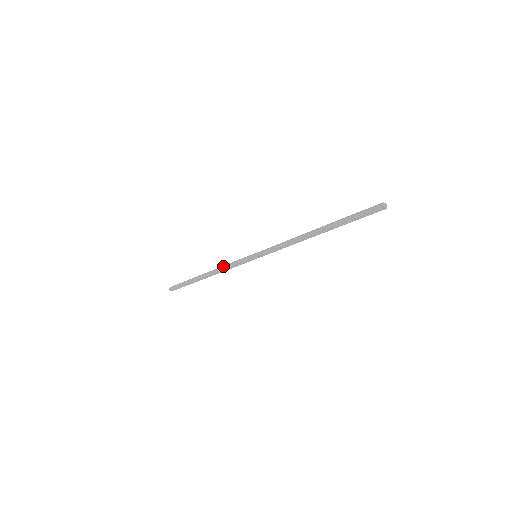
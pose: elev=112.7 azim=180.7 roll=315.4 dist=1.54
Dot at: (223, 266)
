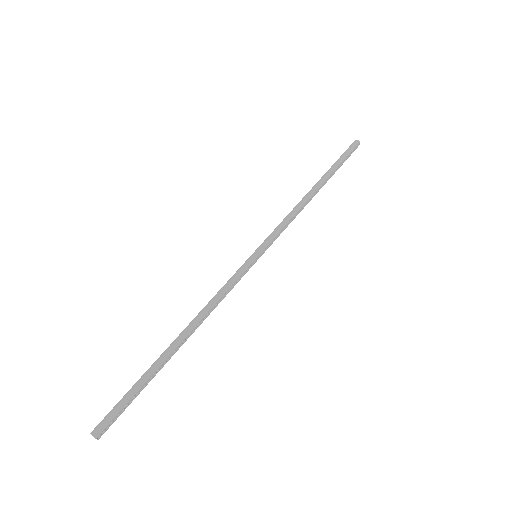
Dot at: (211, 300)
